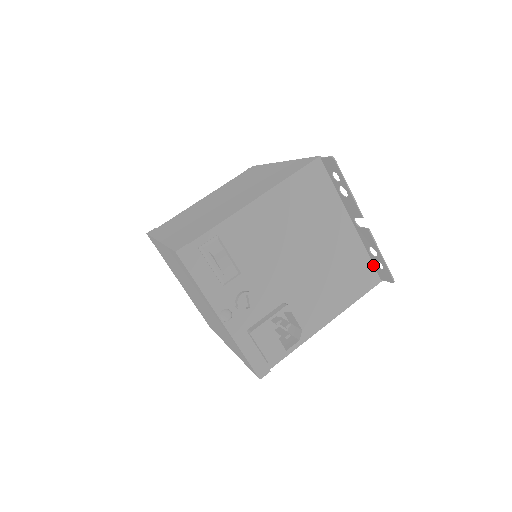
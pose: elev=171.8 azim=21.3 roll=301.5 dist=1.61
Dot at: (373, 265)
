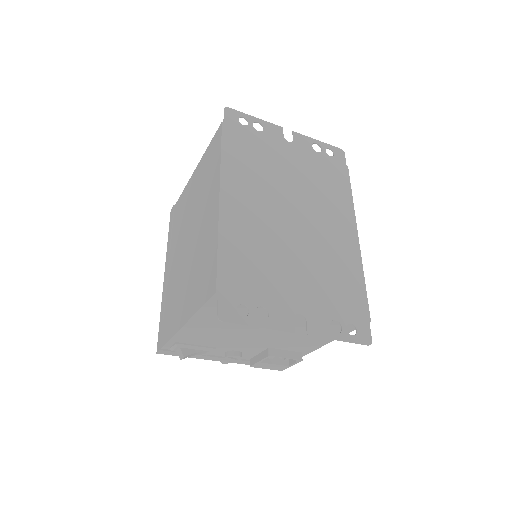
Dot at: (350, 318)
